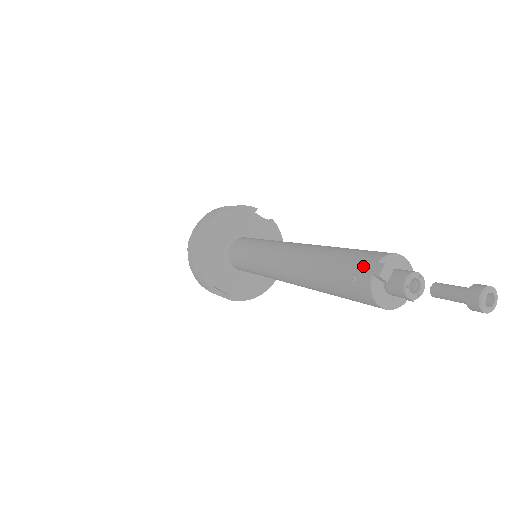
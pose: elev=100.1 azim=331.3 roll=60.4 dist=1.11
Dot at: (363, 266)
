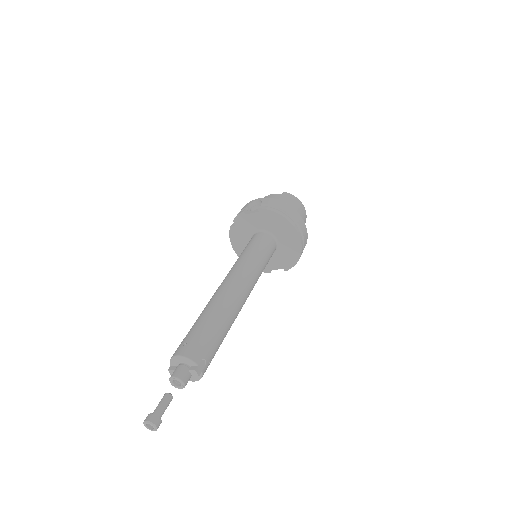
Dot at: occluded
